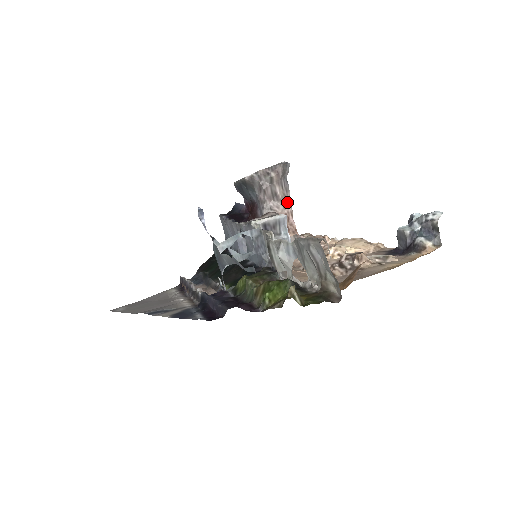
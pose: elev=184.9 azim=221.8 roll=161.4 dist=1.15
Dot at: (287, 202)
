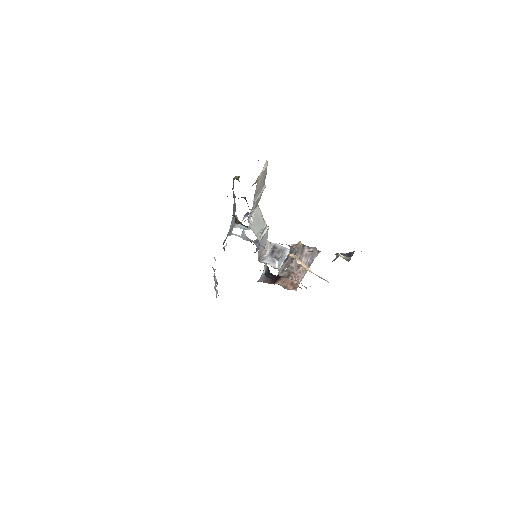
Dot at: (304, 271)
